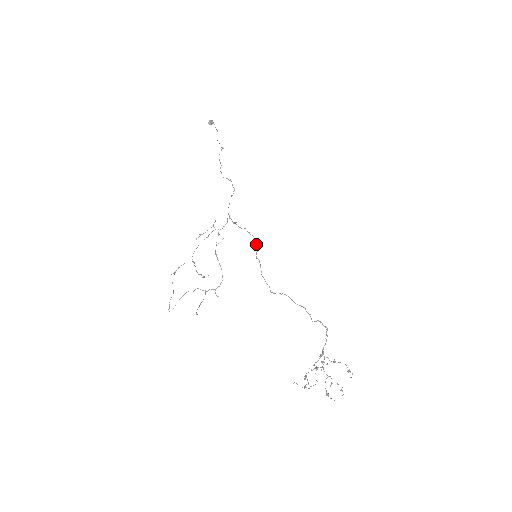
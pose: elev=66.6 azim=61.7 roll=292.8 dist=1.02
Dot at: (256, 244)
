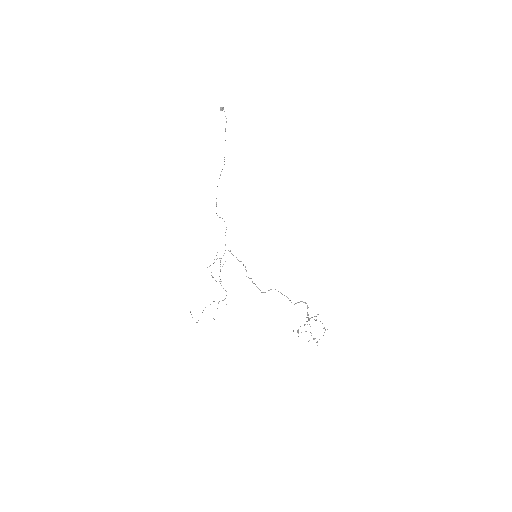
Dot at: (245, 267)
